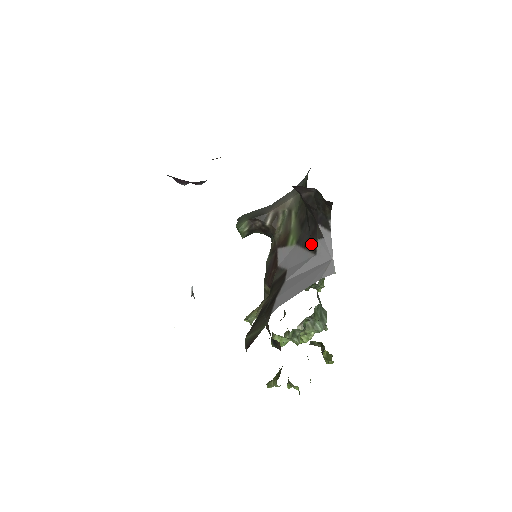
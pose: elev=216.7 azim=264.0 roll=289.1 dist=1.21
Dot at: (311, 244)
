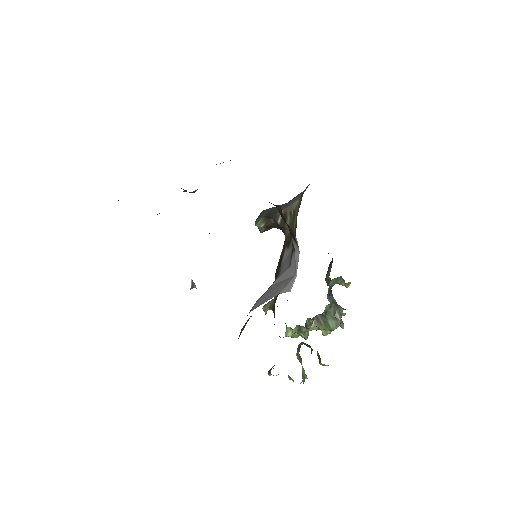
Dot at: occluded
